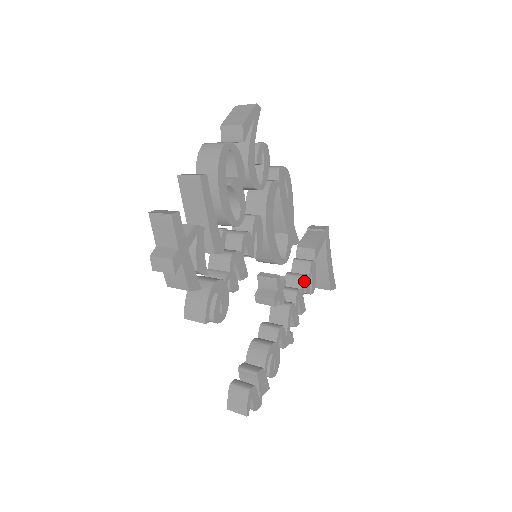
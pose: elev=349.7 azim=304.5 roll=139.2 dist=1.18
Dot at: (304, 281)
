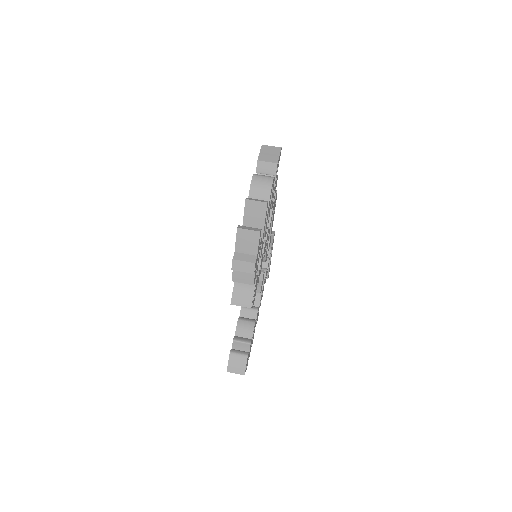
Dot at: (266, 273)
